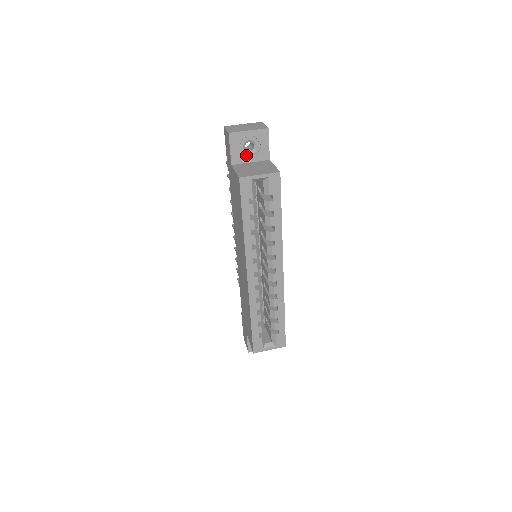
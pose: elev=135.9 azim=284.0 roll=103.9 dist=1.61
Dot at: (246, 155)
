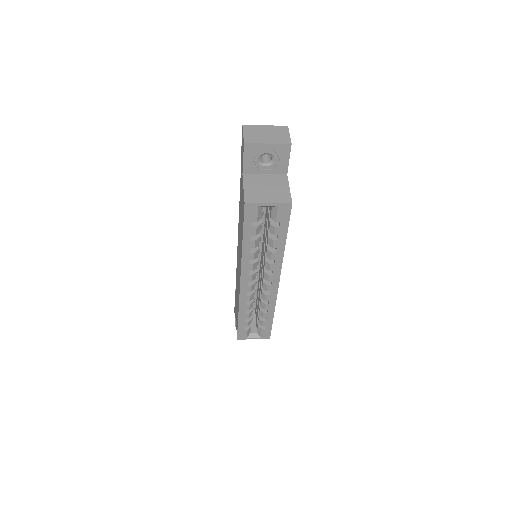
Dot at: (261, 167)
